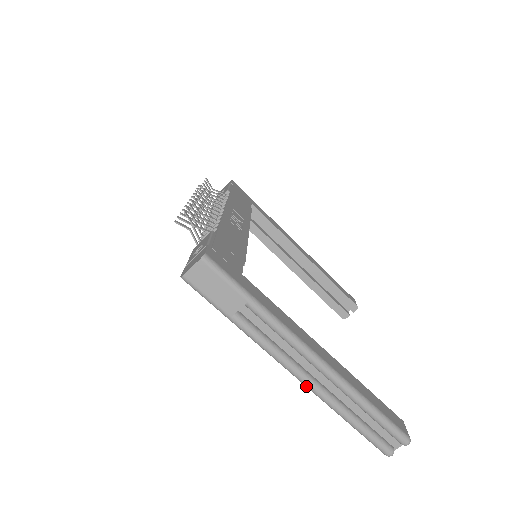
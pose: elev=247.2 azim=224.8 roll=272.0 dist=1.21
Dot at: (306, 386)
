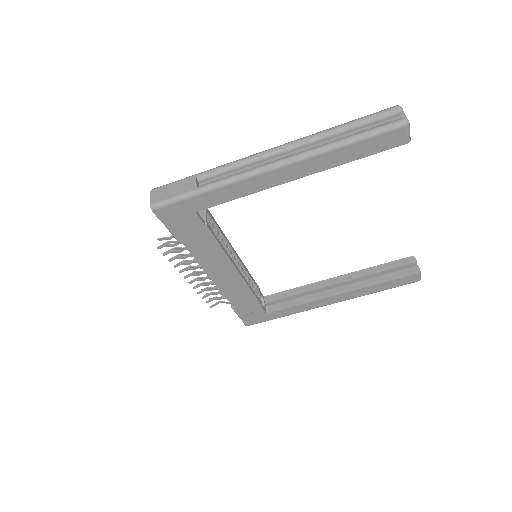
Dot at: (288, 162)
